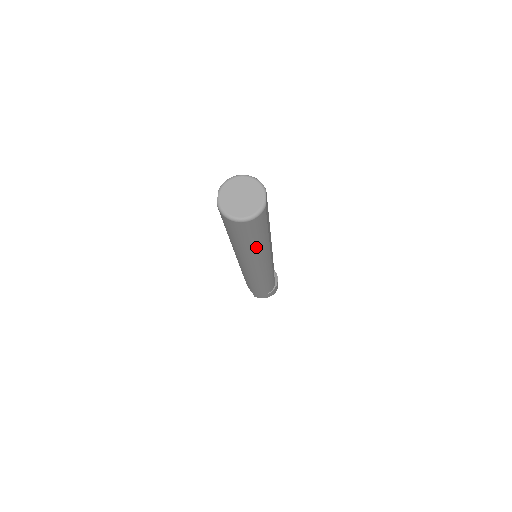
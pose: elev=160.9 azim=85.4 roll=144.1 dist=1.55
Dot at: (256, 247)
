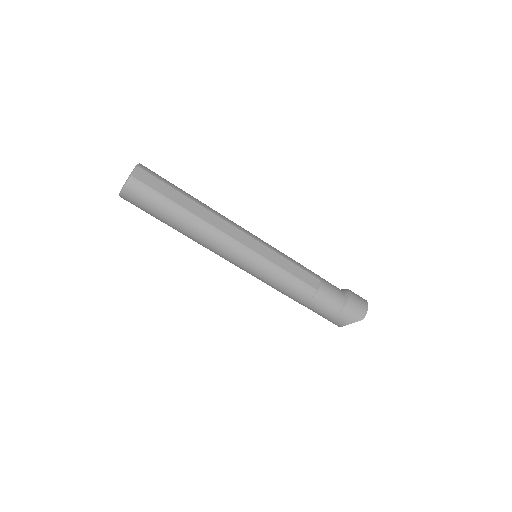
Dot at: (182, 224)
